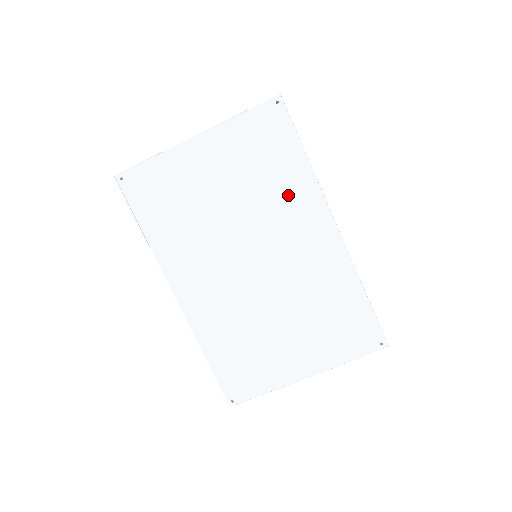
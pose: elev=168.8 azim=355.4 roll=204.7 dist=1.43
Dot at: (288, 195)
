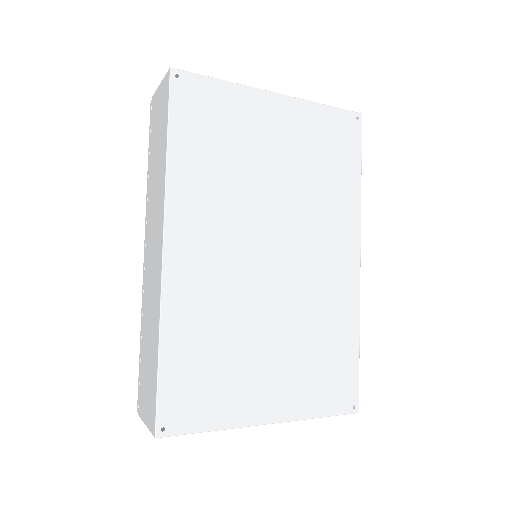
Dot at: (333, 205)
